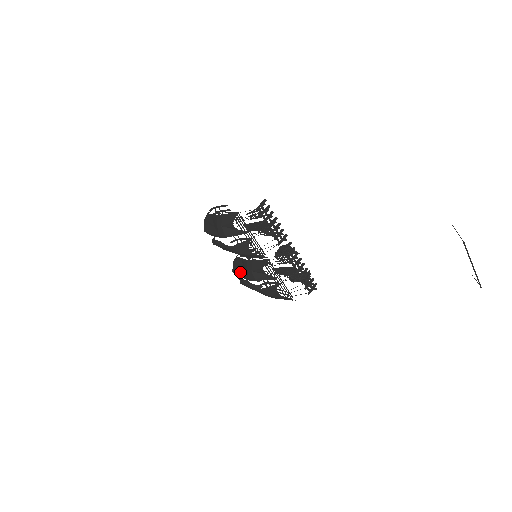
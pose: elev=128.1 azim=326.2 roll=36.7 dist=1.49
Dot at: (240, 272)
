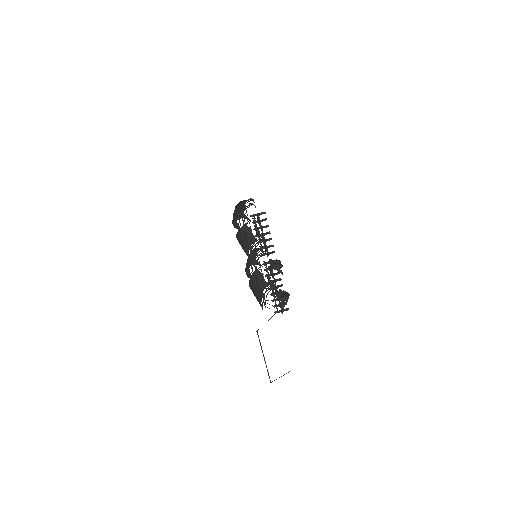
Dot at: occluded
